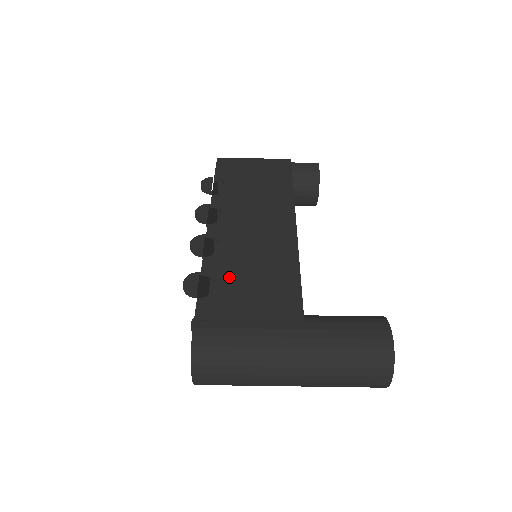
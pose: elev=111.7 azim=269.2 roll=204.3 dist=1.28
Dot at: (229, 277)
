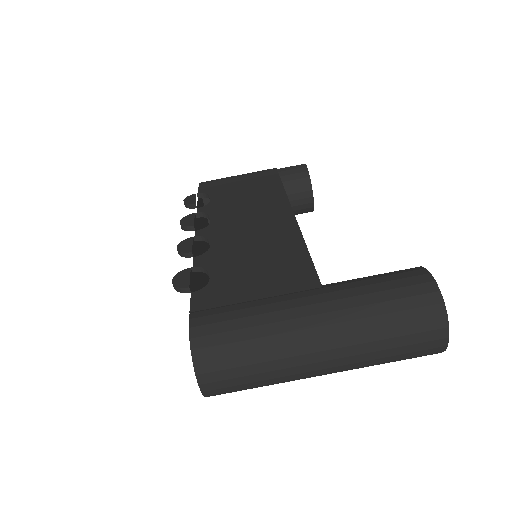
Dot at: (226, 267)
